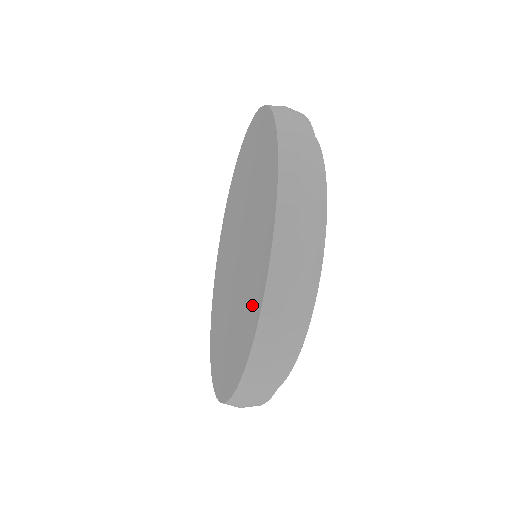
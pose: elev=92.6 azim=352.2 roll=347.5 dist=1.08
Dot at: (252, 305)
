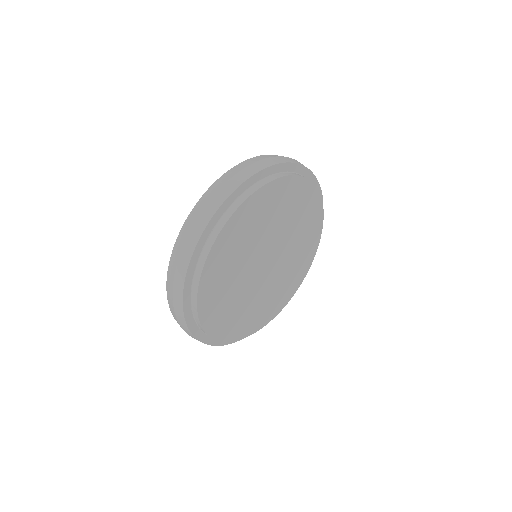
Dot at: occluded
